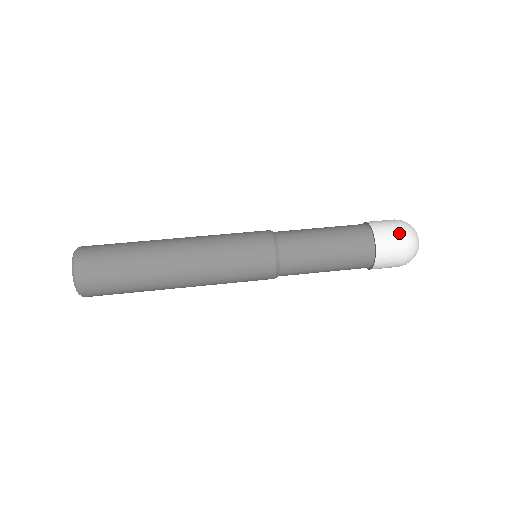
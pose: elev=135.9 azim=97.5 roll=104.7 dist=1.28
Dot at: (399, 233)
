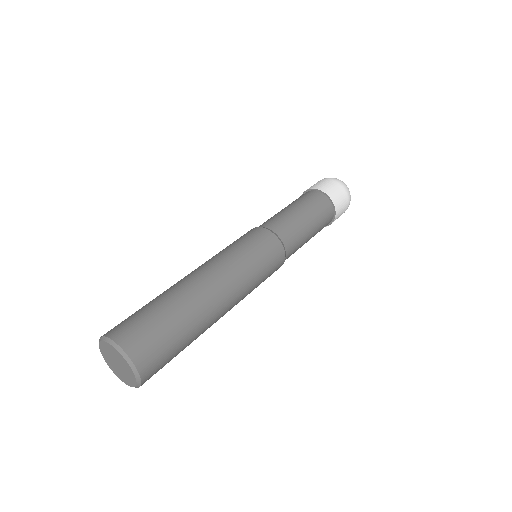
Dot at: (347, 200)
